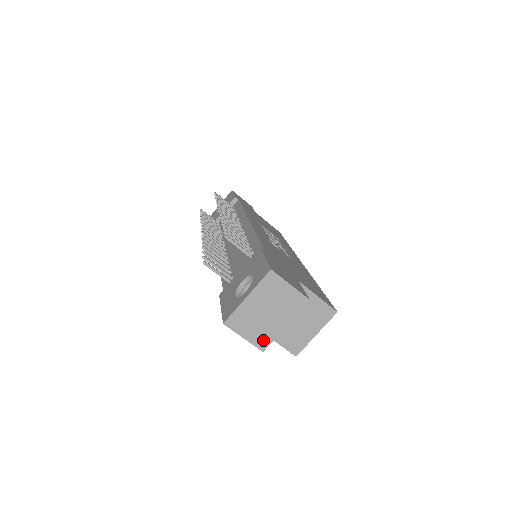
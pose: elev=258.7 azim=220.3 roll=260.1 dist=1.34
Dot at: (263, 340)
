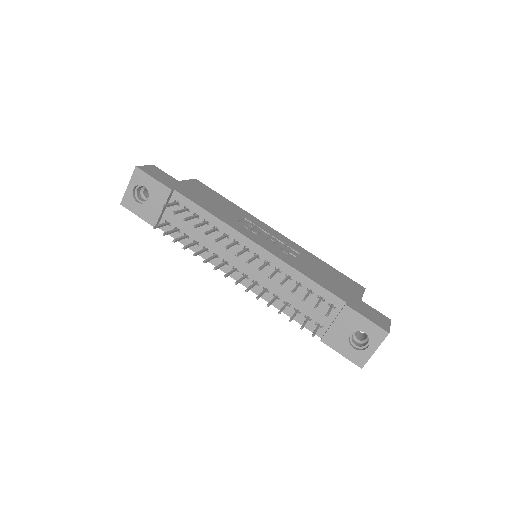
Dot at: occluded
